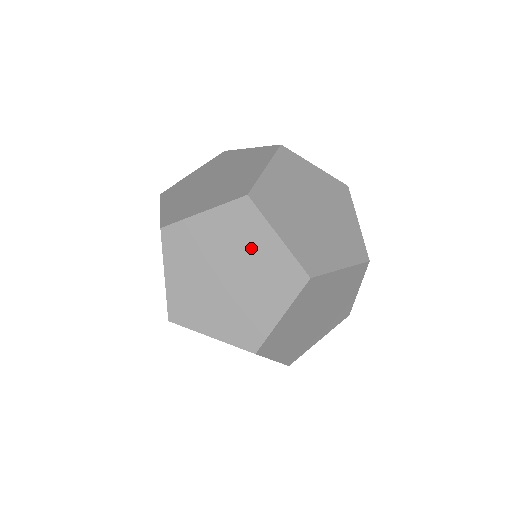
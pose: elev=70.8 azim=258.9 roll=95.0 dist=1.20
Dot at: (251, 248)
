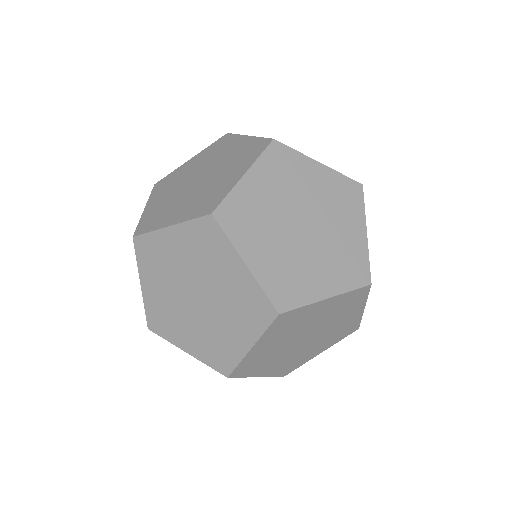
Dot at: occluded
